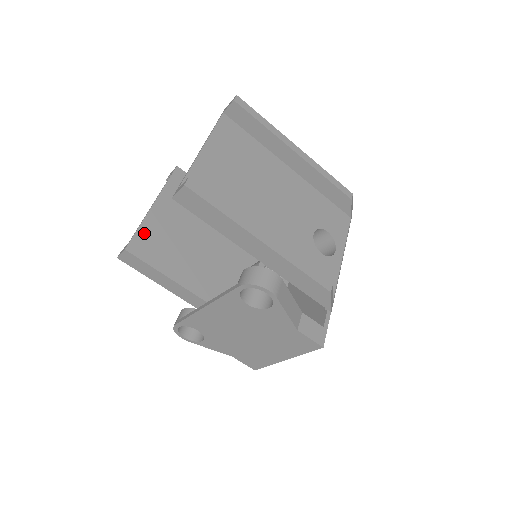
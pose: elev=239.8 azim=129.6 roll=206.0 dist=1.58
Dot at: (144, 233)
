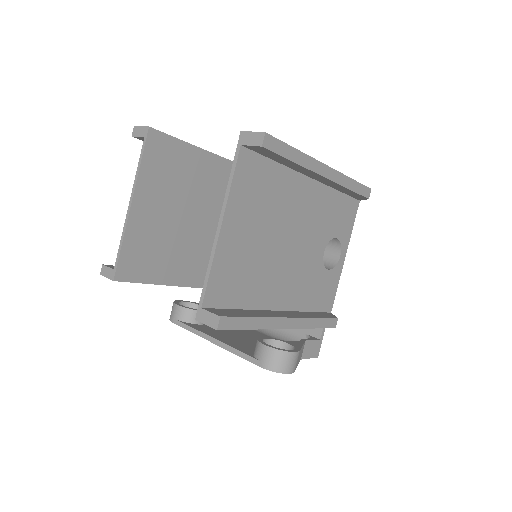
Dot at: (129, 249)
